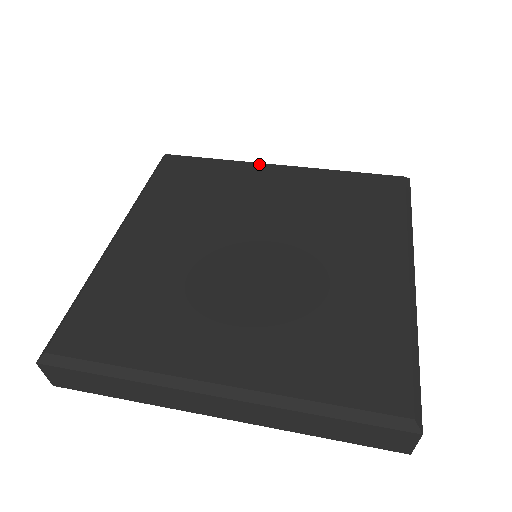
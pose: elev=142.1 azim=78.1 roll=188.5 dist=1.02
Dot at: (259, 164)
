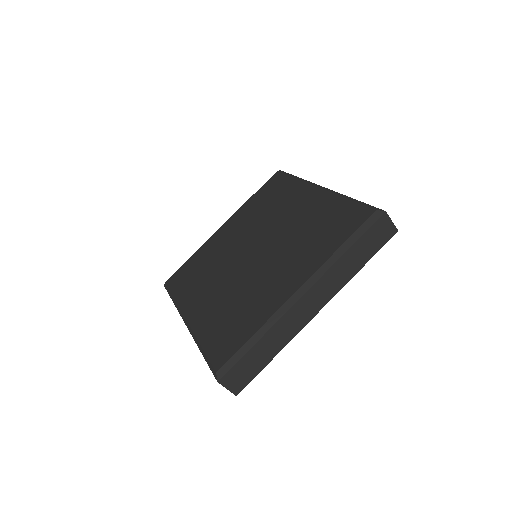
Dot at: (308, 185)
